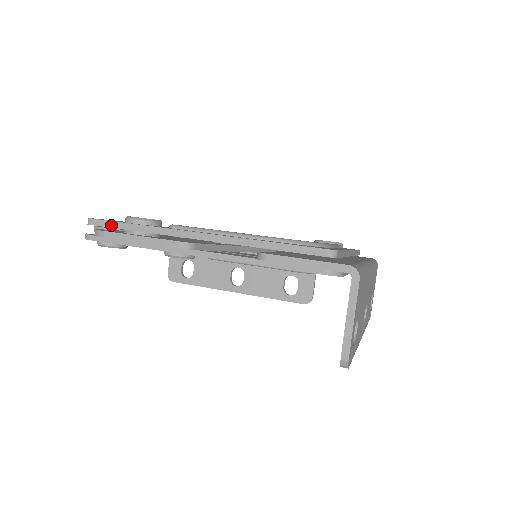
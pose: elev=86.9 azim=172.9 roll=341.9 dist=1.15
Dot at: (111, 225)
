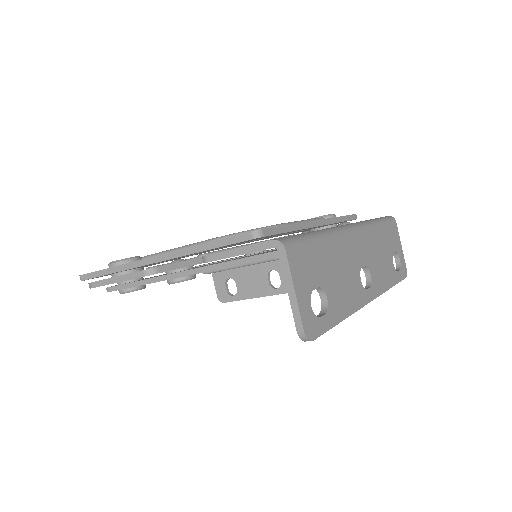
Dot at: (94, 275)
